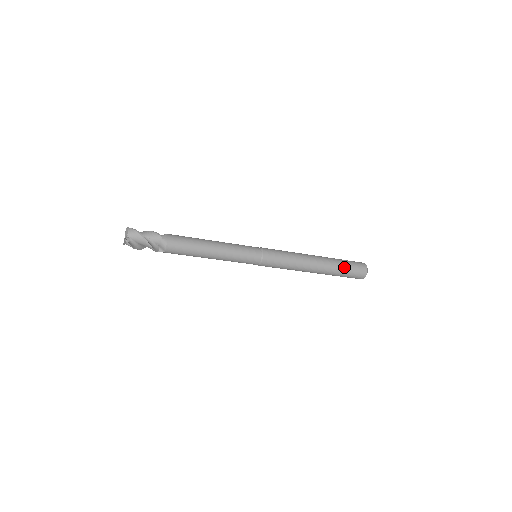
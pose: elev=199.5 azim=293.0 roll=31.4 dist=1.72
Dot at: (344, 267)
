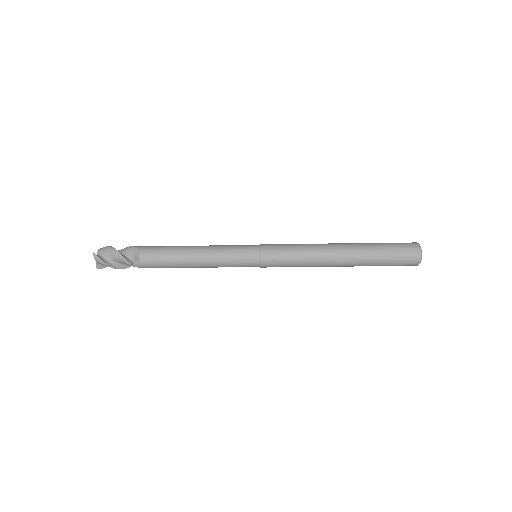
Dot at: (381, 245)
